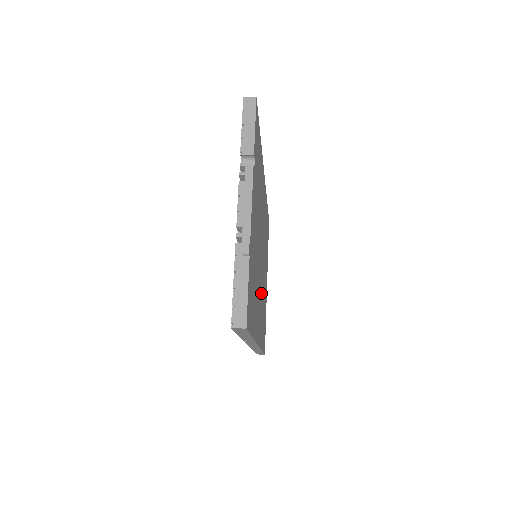
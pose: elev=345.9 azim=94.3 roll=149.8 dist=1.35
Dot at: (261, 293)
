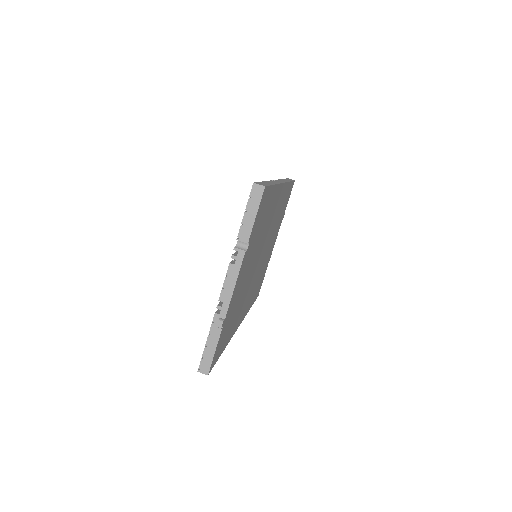
Dot at: occluded
